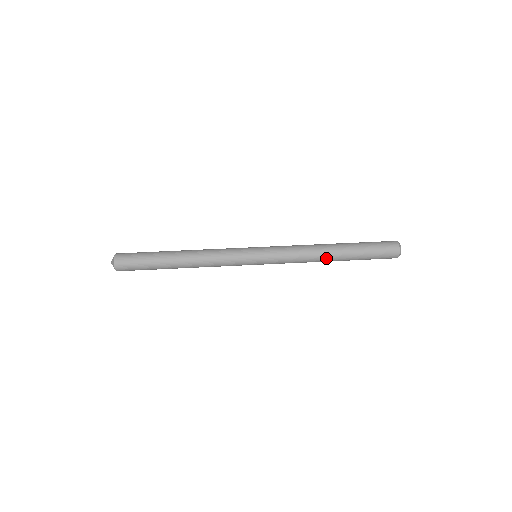
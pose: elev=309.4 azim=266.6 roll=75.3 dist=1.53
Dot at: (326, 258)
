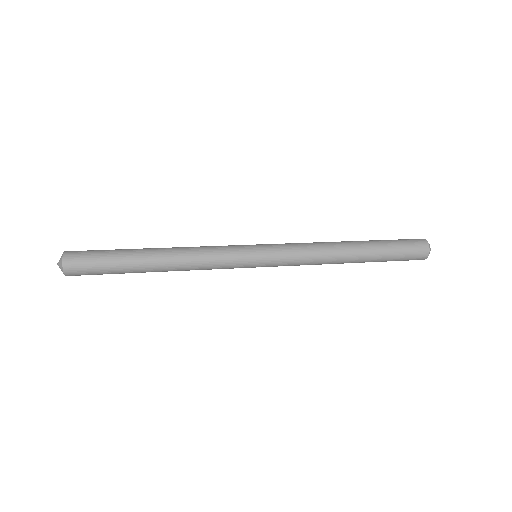
Dot at: (344, 247)
